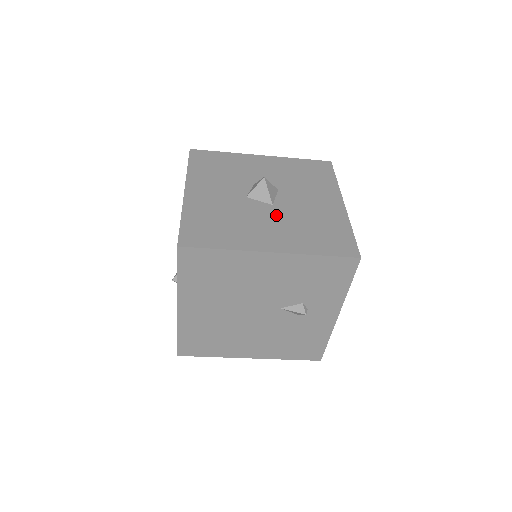
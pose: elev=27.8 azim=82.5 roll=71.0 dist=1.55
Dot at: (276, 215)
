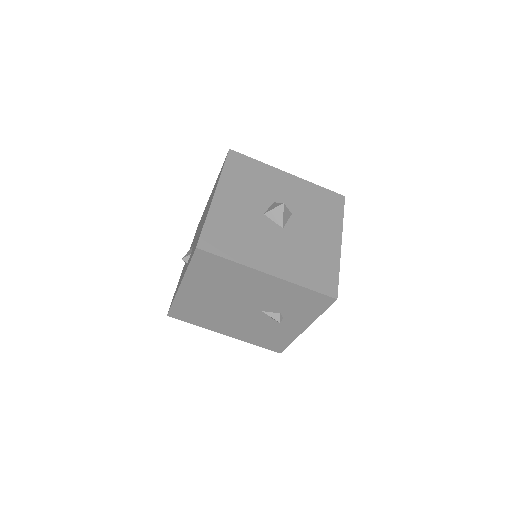
Dot at: (283, 239)
